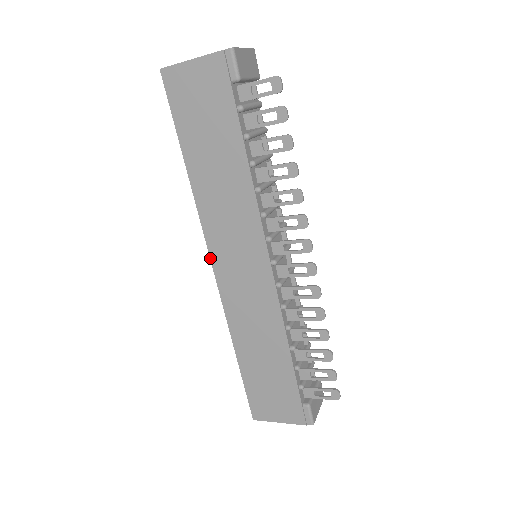
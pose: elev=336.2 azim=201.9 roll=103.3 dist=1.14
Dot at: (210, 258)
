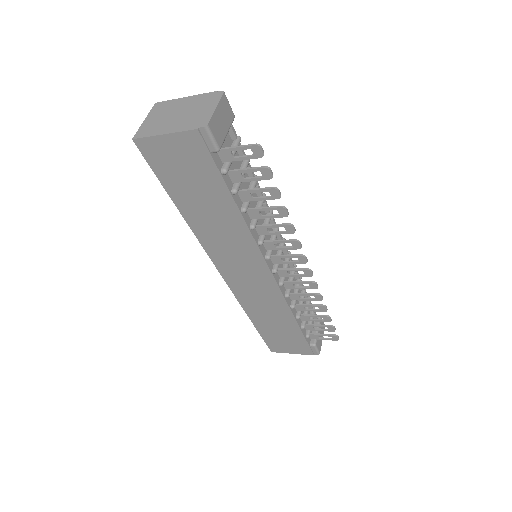
Dot at: (216, 268)
